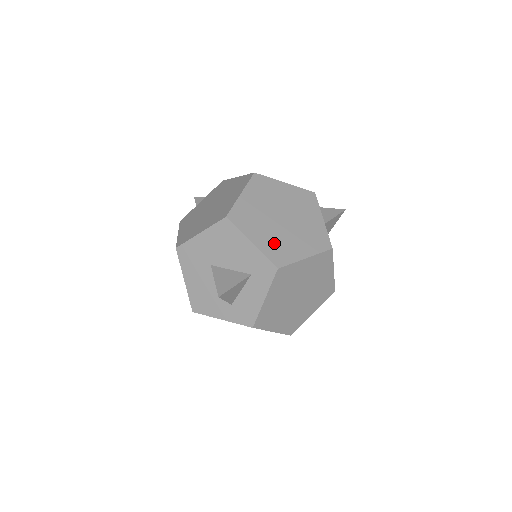
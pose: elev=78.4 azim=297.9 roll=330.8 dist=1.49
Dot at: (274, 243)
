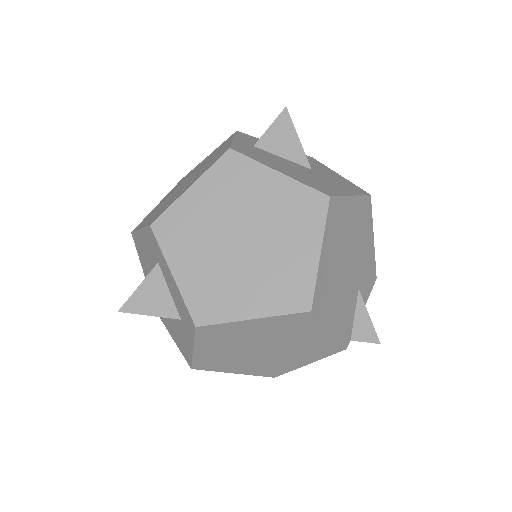
Dot at: (162, 209)
